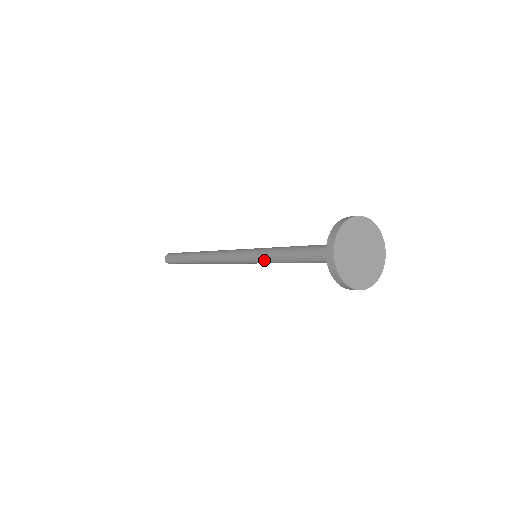
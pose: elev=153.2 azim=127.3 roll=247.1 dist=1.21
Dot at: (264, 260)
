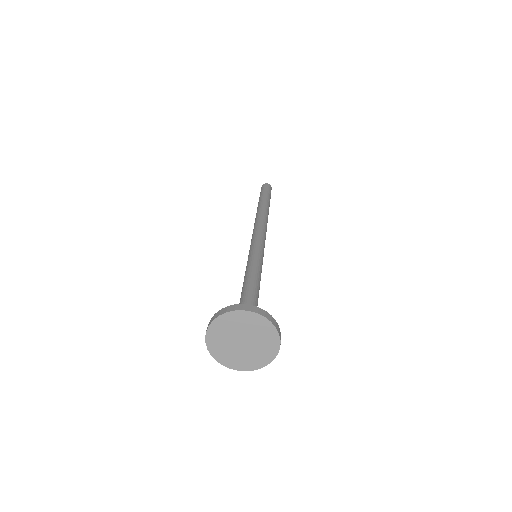
Dot at: occluded
